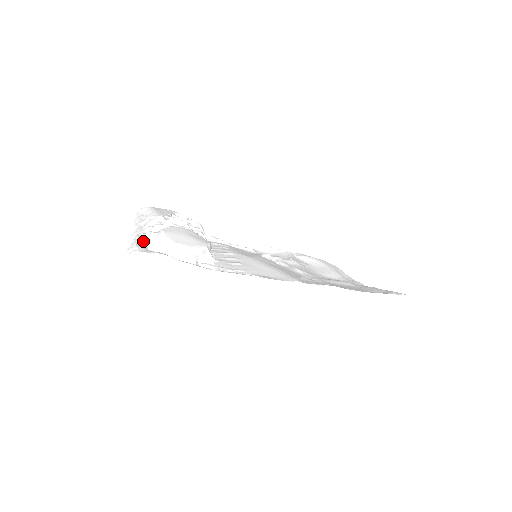
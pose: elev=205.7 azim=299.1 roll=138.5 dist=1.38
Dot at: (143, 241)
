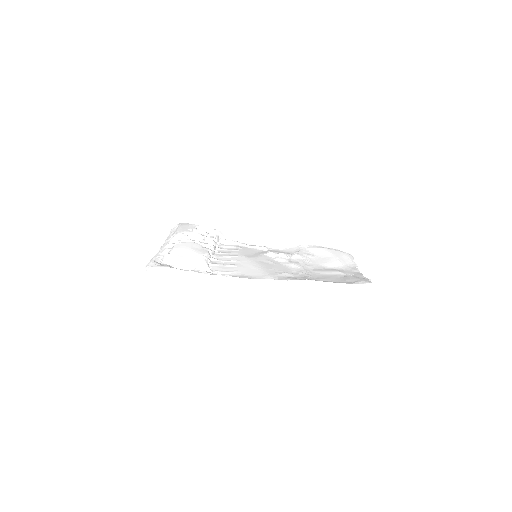
Dot at: (160, 256)
